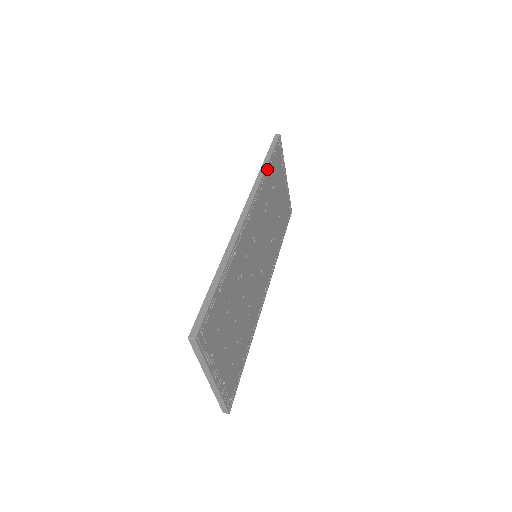
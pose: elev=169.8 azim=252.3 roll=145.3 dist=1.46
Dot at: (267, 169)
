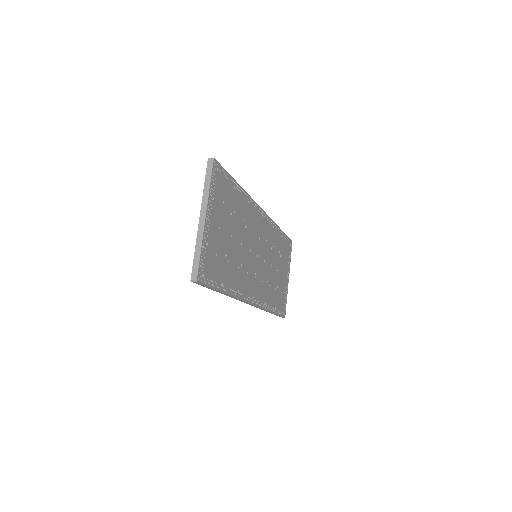
Dot at: (280, 231)
